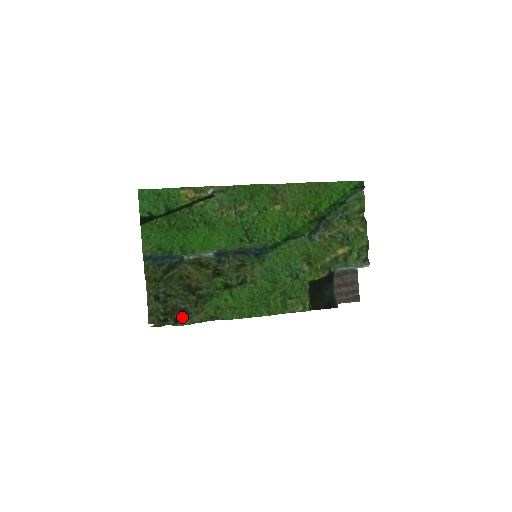
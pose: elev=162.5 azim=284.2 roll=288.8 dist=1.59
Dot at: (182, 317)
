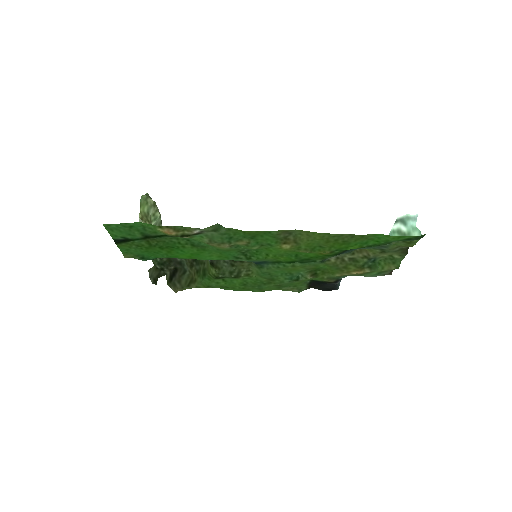
Dot at: (177, 275)
